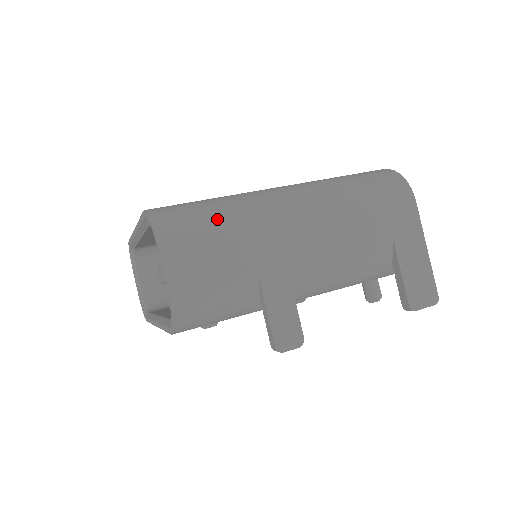
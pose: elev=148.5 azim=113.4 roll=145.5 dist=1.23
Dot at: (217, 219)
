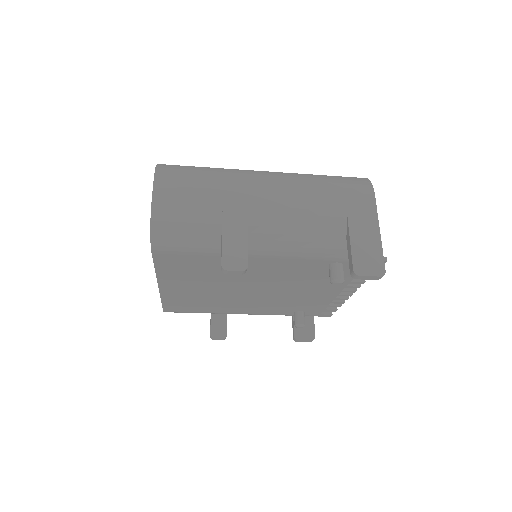
Dot at: (203, 171)
